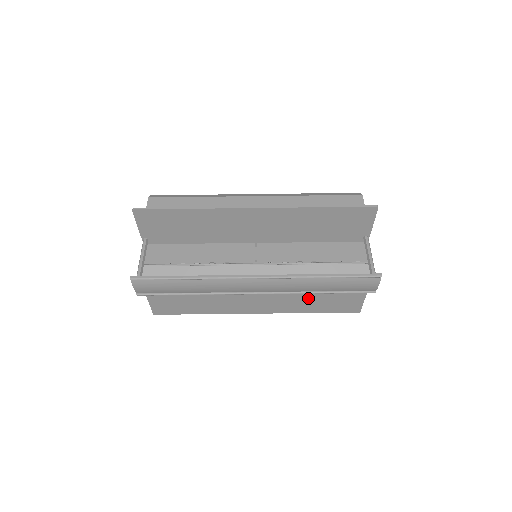
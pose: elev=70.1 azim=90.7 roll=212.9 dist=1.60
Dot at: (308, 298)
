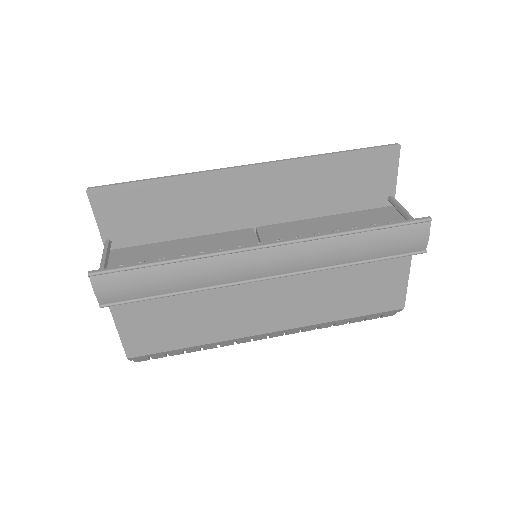
Dot at: (335, 292)
